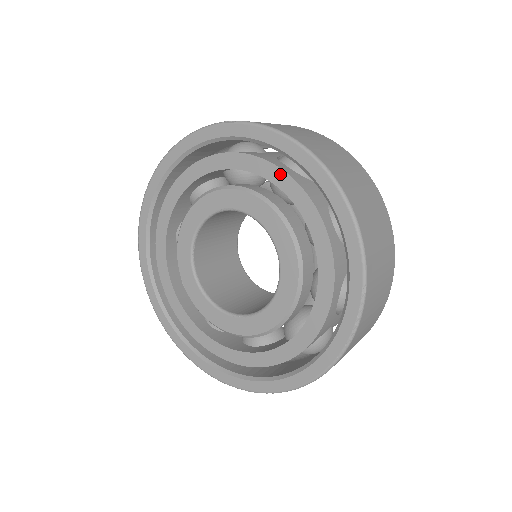
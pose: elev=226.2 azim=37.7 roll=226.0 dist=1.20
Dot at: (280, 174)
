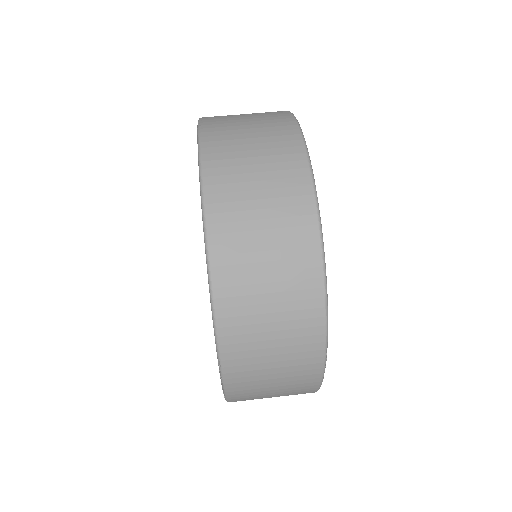
Dot at: occluded
